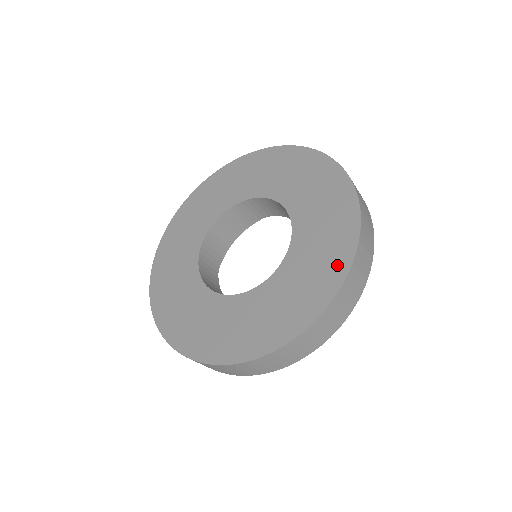
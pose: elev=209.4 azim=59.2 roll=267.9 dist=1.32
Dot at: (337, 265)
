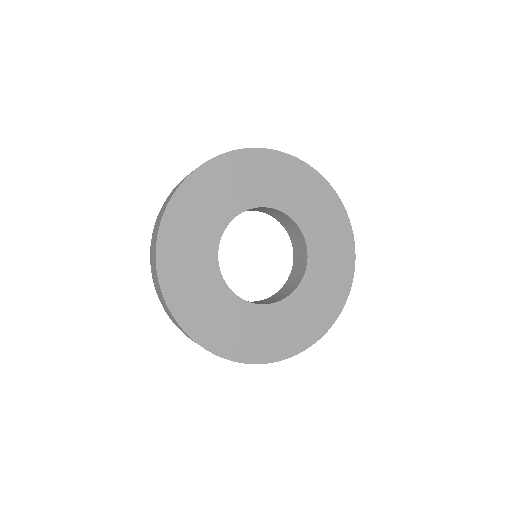
Dot at: (326, 319)
